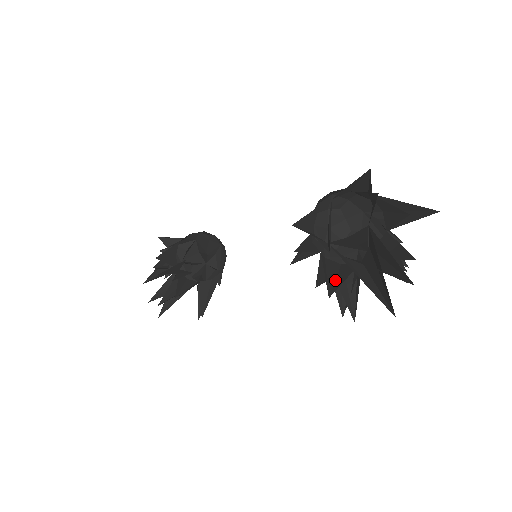
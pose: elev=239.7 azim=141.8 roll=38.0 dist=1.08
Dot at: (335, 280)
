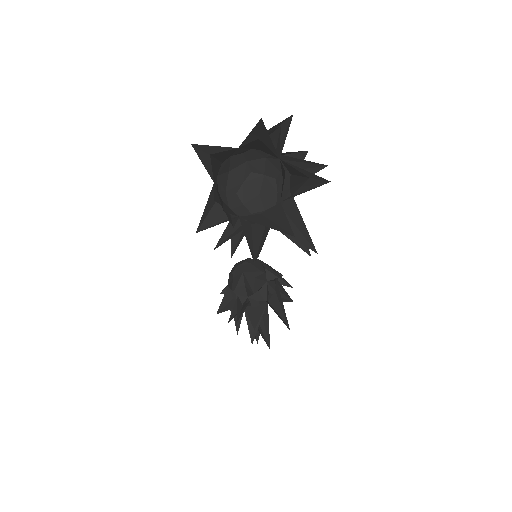
Dot at: occluded
